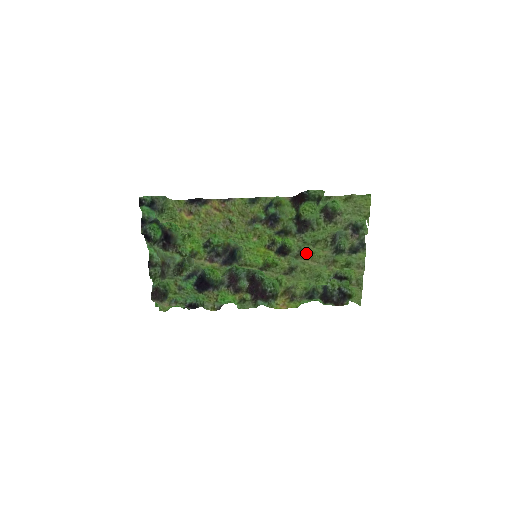
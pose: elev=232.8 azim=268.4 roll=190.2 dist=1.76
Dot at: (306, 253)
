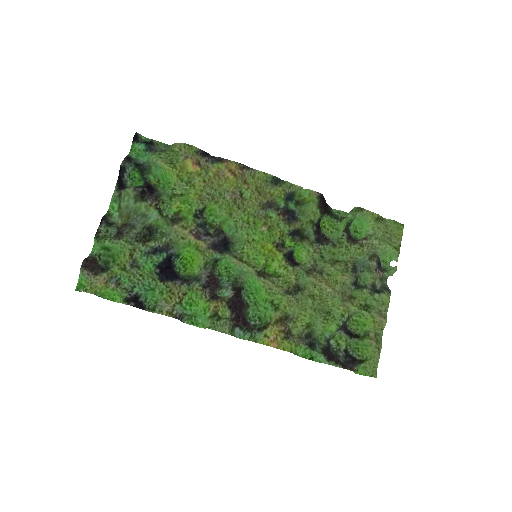
Dot at: (320, 273)
